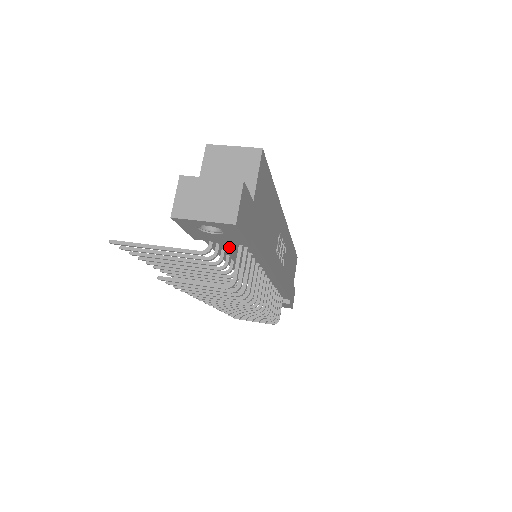
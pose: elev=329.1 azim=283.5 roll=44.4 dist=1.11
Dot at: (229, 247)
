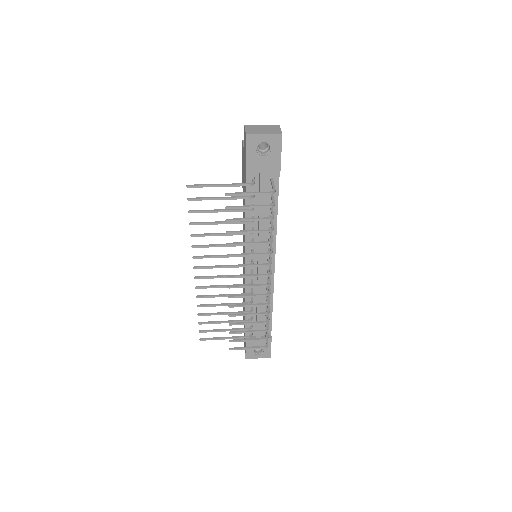
Dot at: (265, 181)
